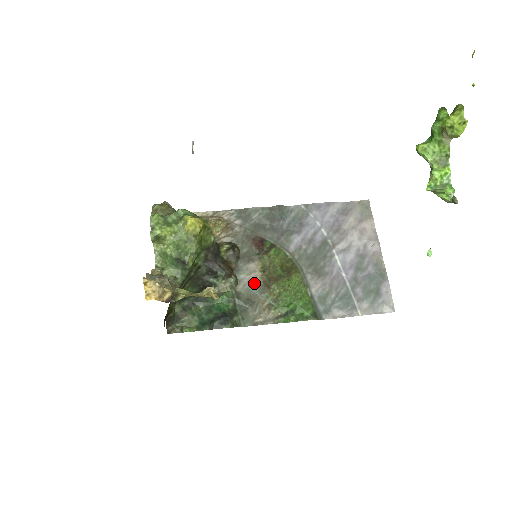
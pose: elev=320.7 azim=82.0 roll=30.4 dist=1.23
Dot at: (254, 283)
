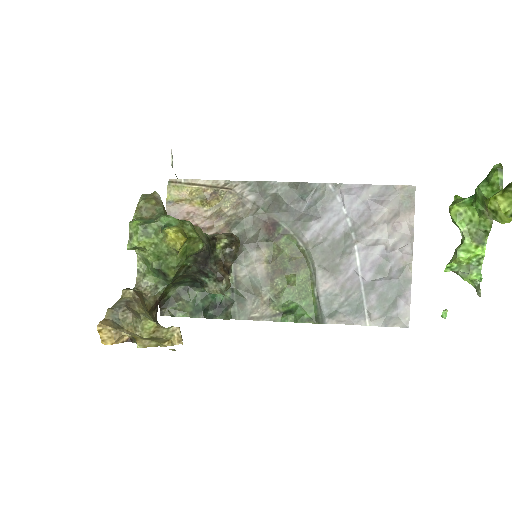
Dot at: (257, 273)
